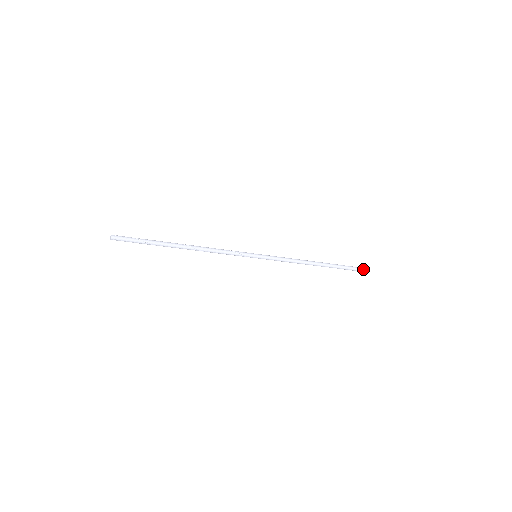
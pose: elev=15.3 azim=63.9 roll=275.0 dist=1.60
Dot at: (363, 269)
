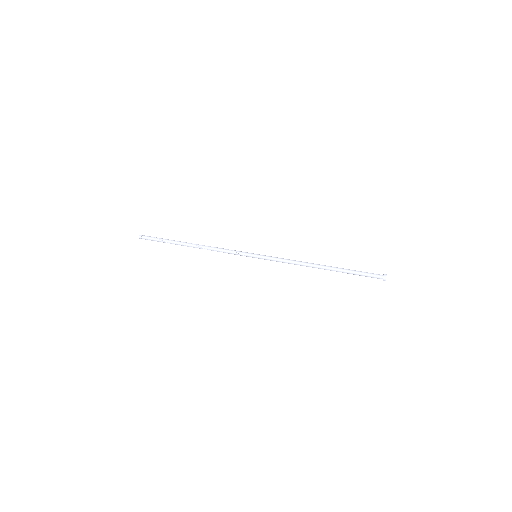
Dot at: (382, 276)
